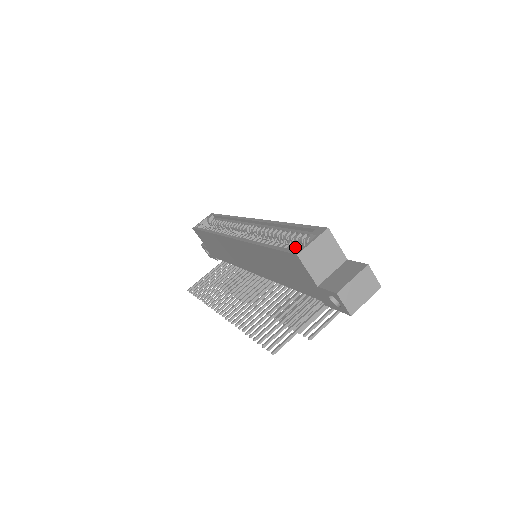
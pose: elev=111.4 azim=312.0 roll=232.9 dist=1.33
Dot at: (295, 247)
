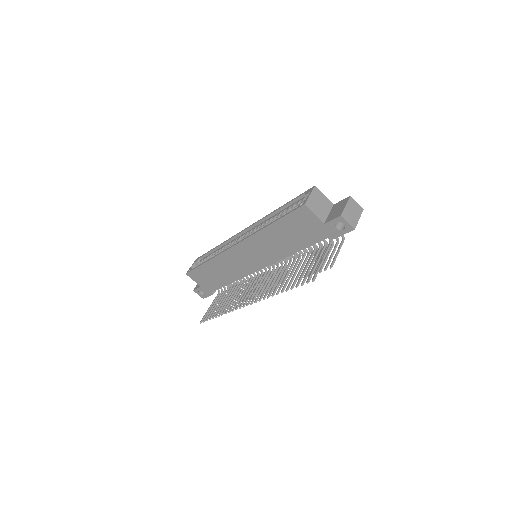
Dot at: (299, 204)
